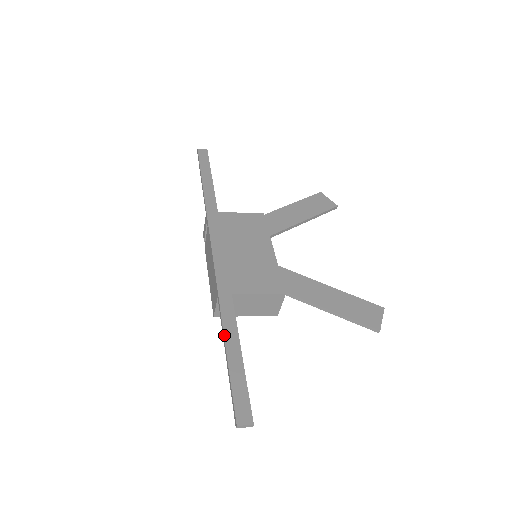
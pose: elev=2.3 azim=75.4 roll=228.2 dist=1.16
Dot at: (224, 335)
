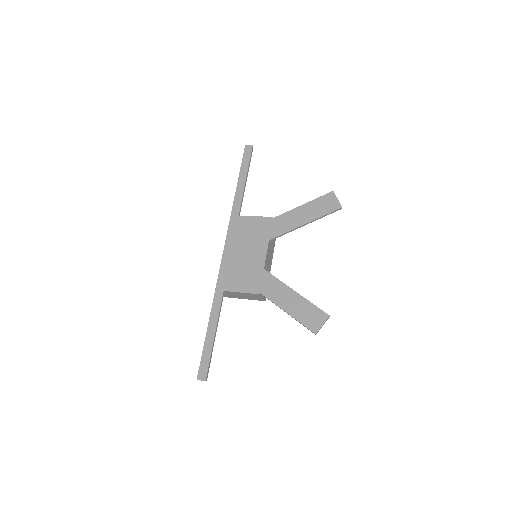
Dot at: (209, 321)
